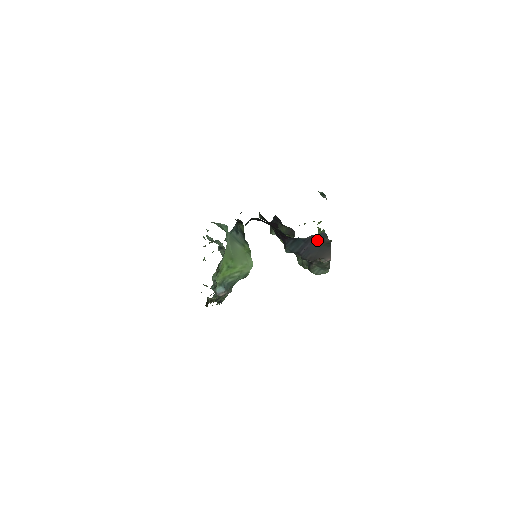
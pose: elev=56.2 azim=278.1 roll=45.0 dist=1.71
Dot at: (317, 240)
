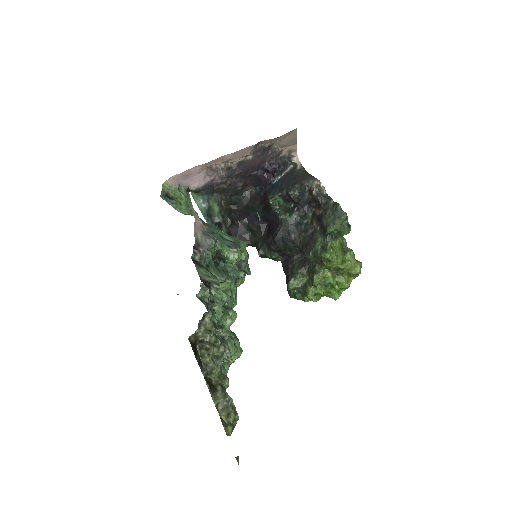
Dot at: (291, 175)
